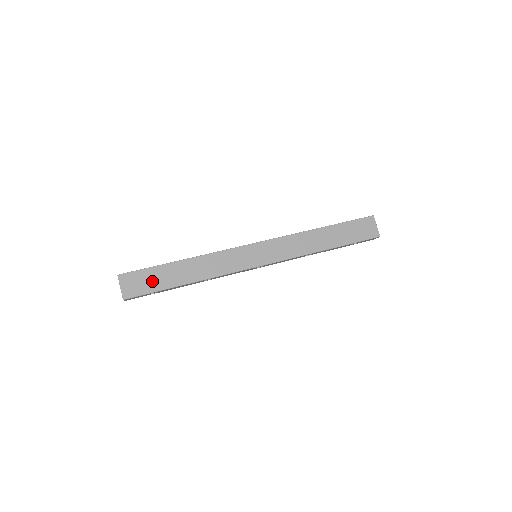
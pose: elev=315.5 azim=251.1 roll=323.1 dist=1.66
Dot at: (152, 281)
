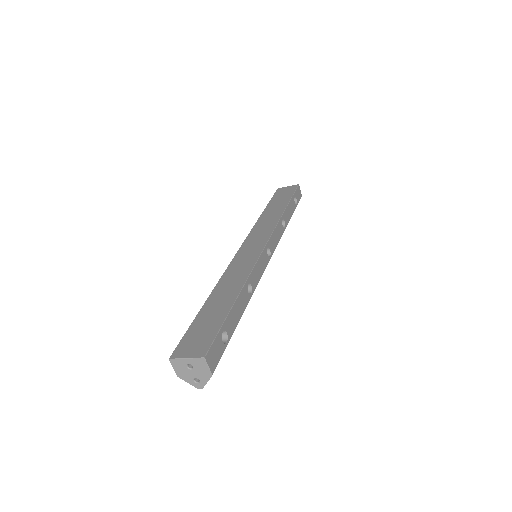
Dot at: (207, 326)
